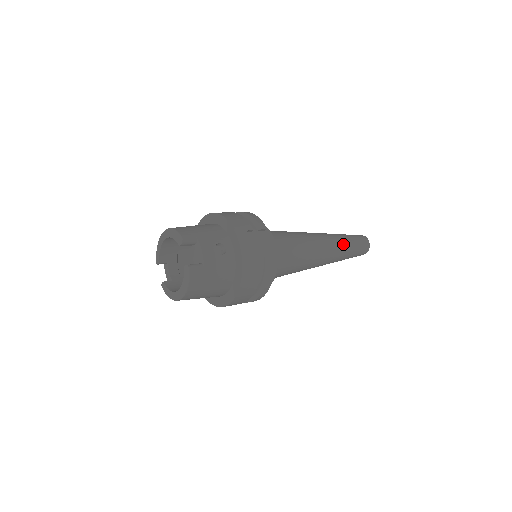
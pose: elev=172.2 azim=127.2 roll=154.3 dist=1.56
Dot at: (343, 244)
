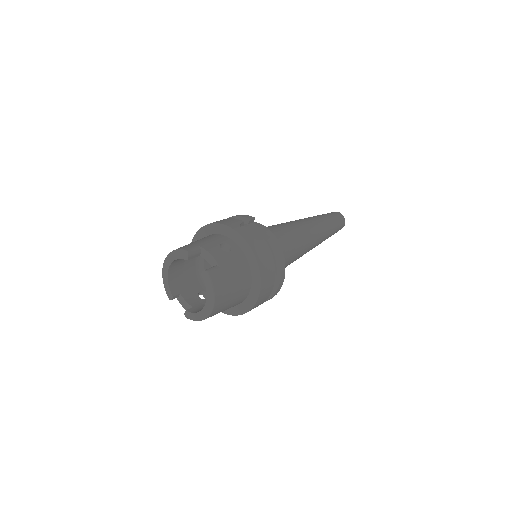
Dot at: (322, 220)
